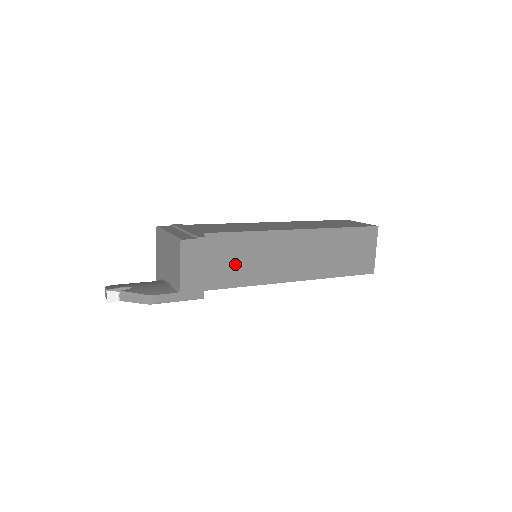
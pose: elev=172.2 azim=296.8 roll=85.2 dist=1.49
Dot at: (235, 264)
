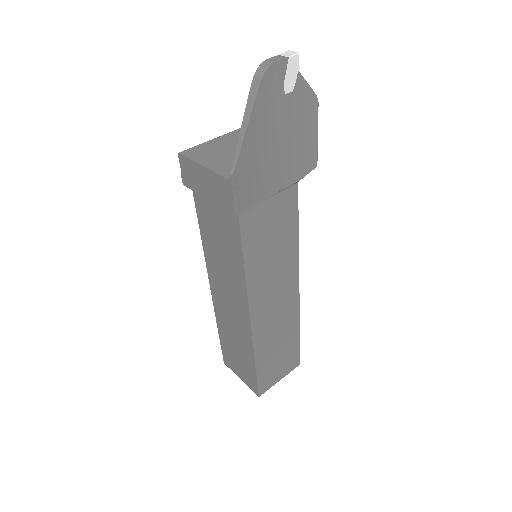
Dot at: occluded
